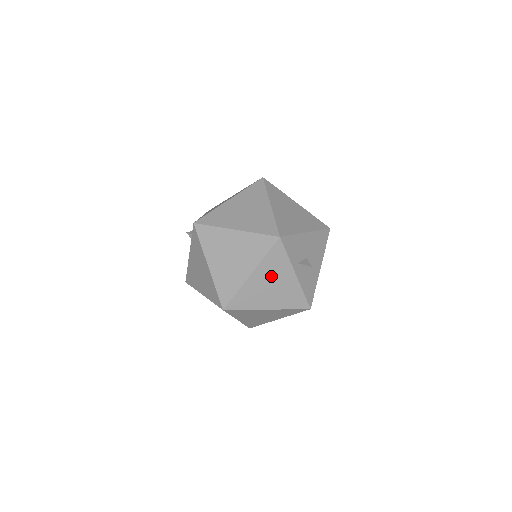
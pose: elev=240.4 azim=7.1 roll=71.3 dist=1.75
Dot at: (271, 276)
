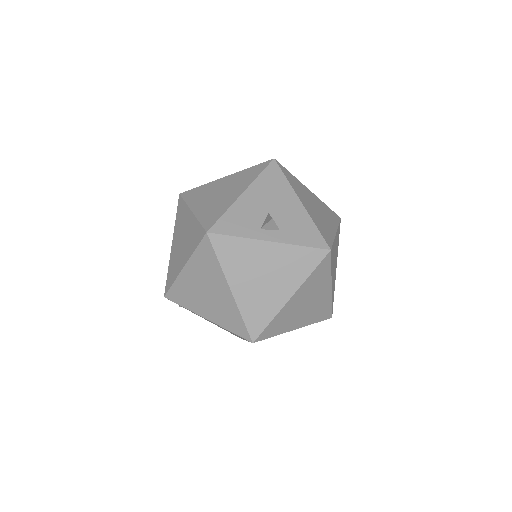
Dot at: (250, 269)
